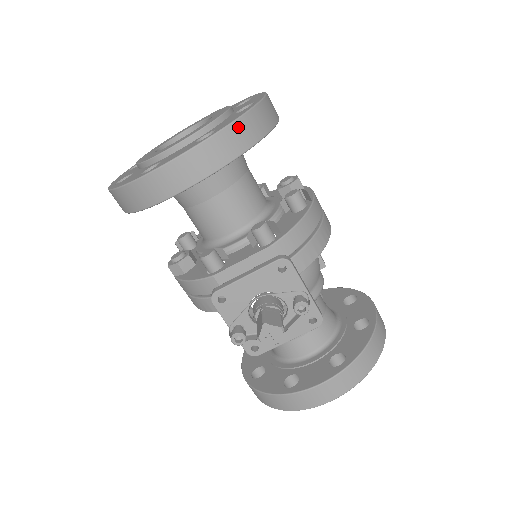
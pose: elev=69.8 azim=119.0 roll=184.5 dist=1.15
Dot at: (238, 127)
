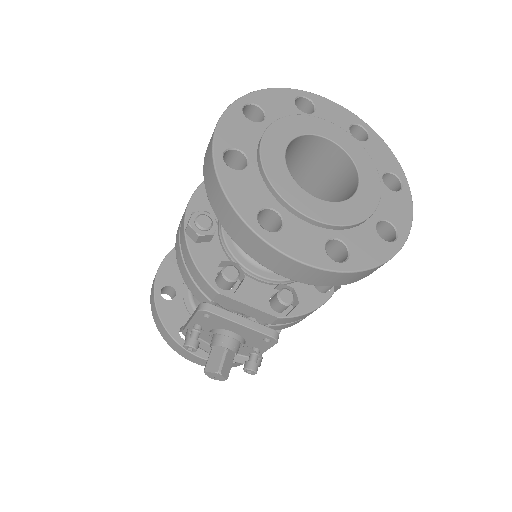
Dot at: (364, 273)
